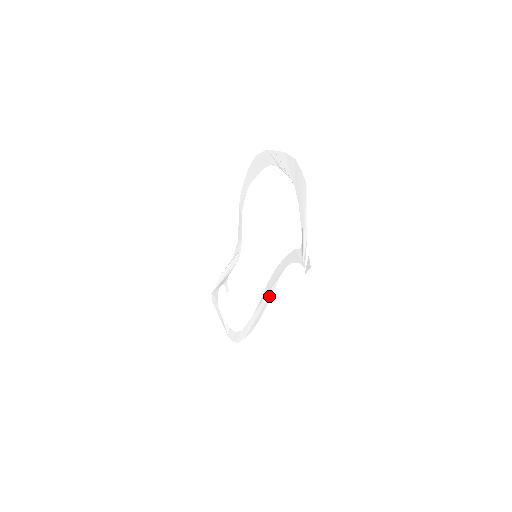
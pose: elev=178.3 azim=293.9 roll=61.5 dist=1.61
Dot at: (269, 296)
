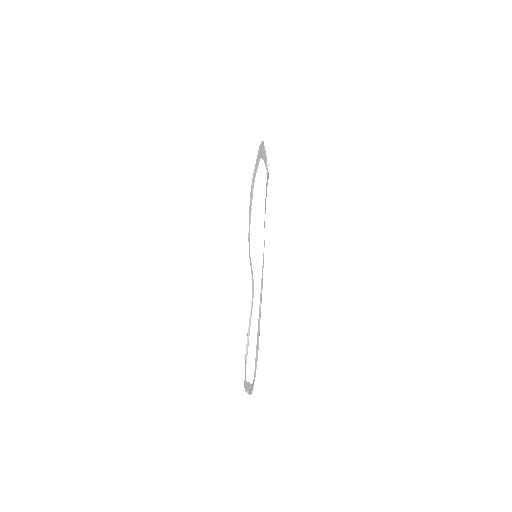
Dot at: (263, 263)
